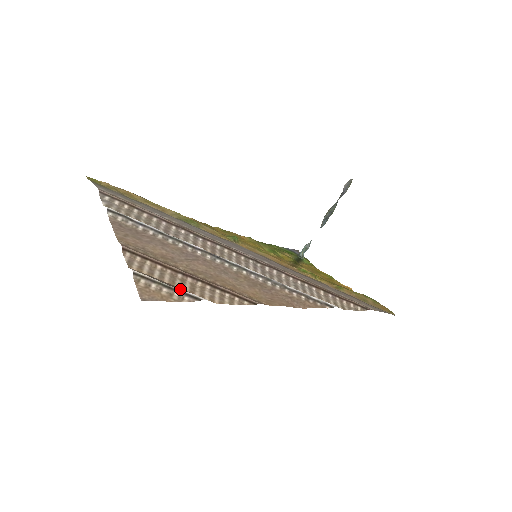
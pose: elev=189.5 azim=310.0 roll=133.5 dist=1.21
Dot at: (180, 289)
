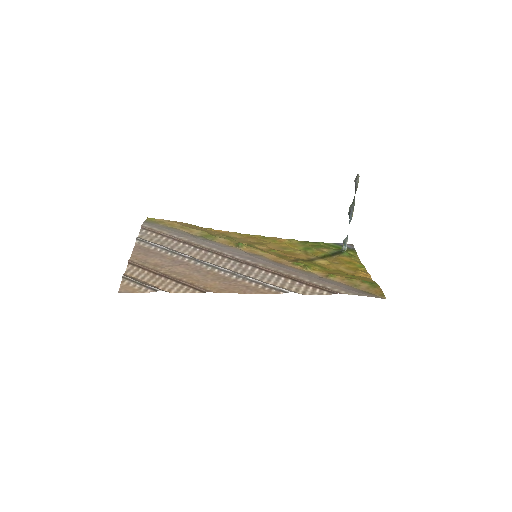
Dot at: (148, 285)
